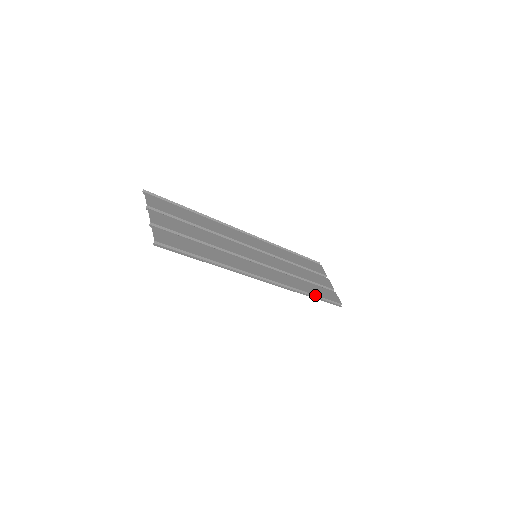
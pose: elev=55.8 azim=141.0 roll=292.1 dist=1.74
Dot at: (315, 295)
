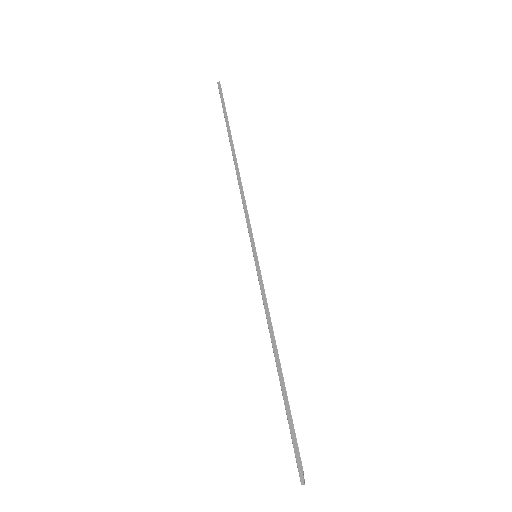
Dot at: occluded
